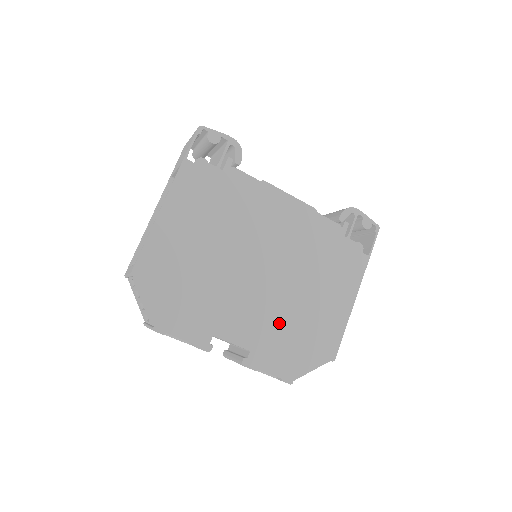
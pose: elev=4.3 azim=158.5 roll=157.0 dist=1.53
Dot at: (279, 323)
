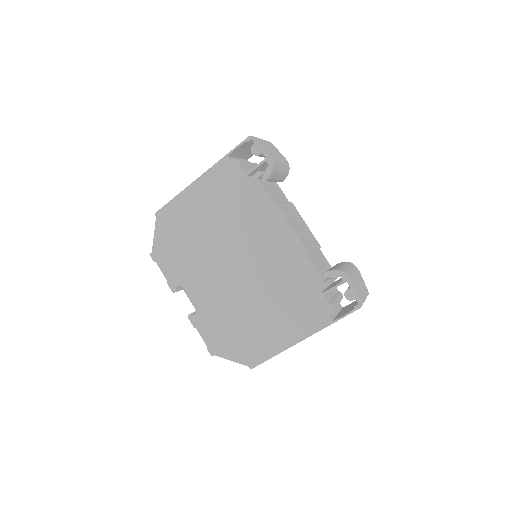
Dot at: (227, 312)
